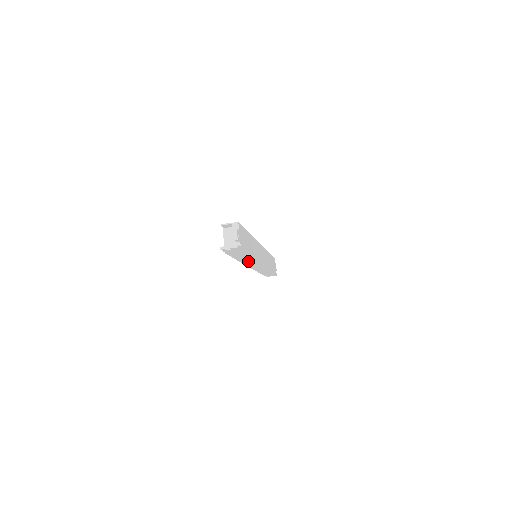
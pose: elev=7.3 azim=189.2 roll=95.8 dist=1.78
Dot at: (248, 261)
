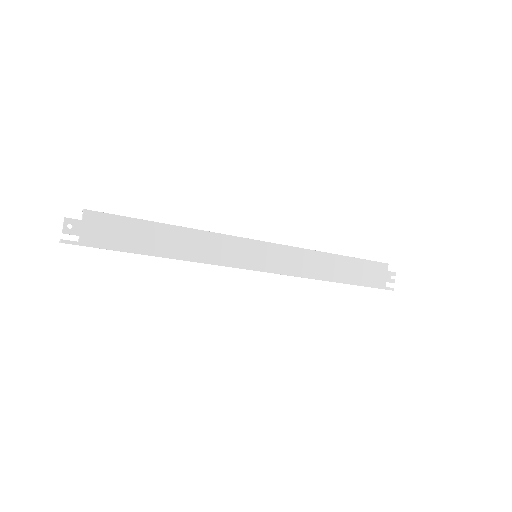
Dot at: occluded
